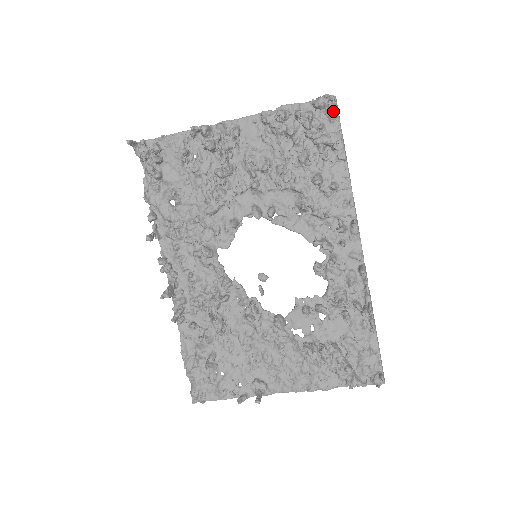
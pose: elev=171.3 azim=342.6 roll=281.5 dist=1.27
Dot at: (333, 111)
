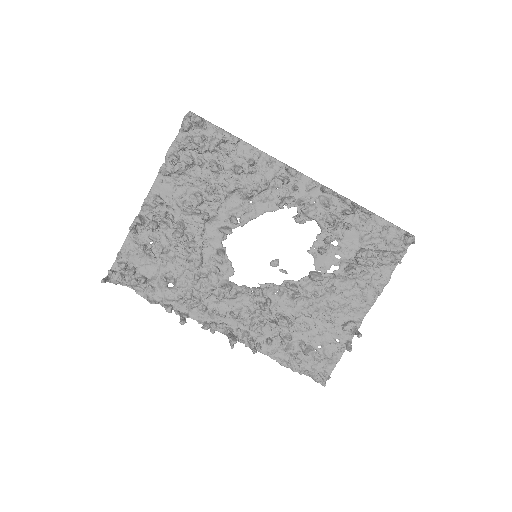
Dot at: (199, 121)
